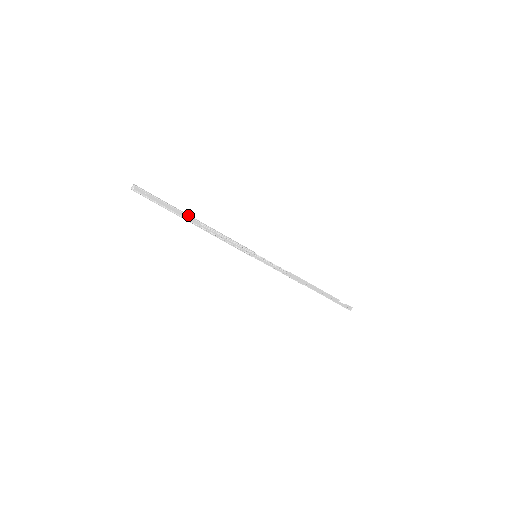
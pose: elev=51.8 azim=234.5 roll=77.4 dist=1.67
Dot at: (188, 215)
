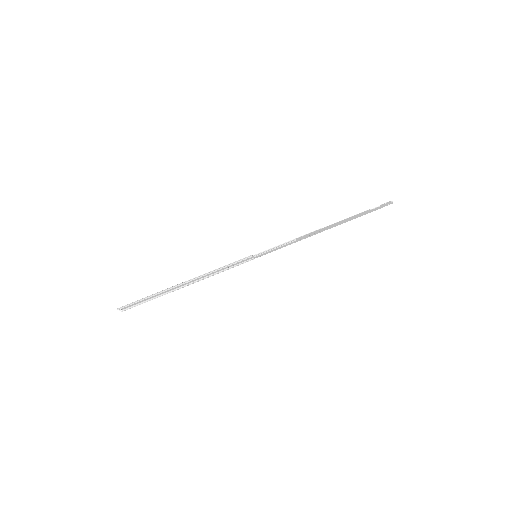
Dot at: (173, 287)
